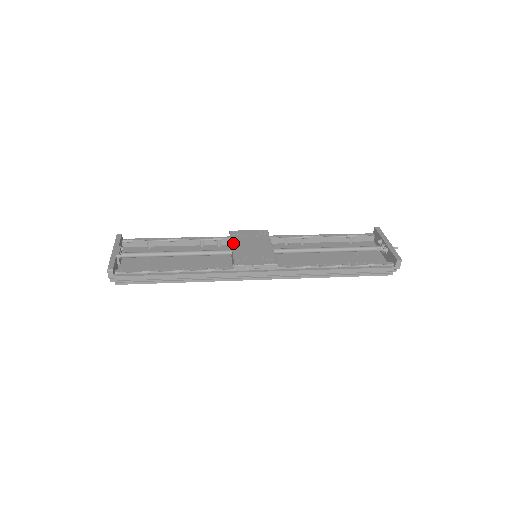
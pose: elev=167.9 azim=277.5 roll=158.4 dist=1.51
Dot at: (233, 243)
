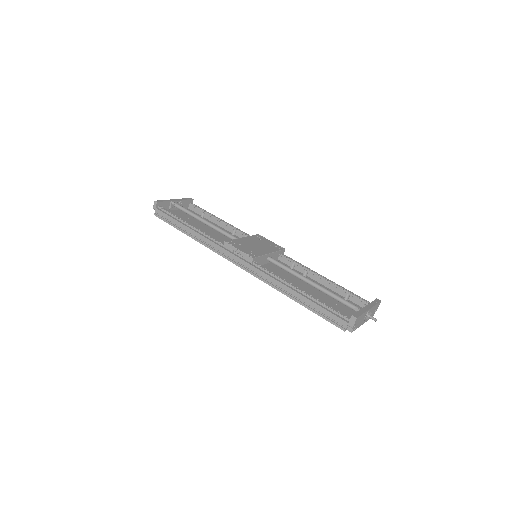
Dot at: (247, 237)
